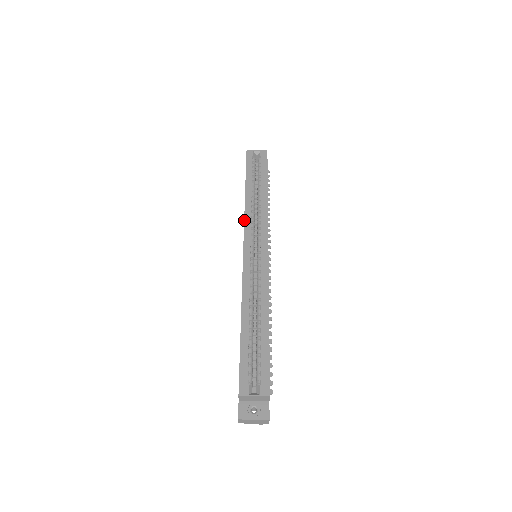
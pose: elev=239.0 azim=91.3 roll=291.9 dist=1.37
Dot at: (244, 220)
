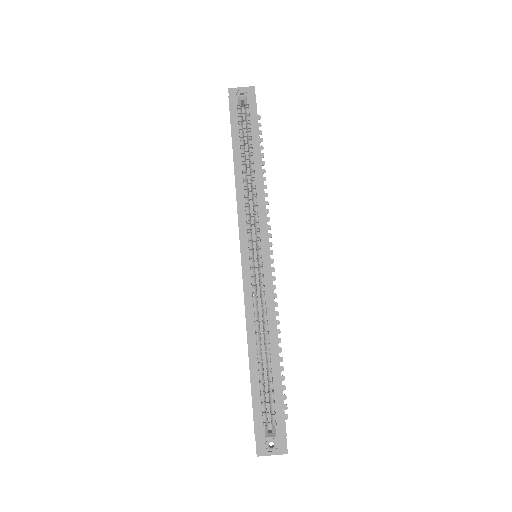
Dot at: (237, 212)
